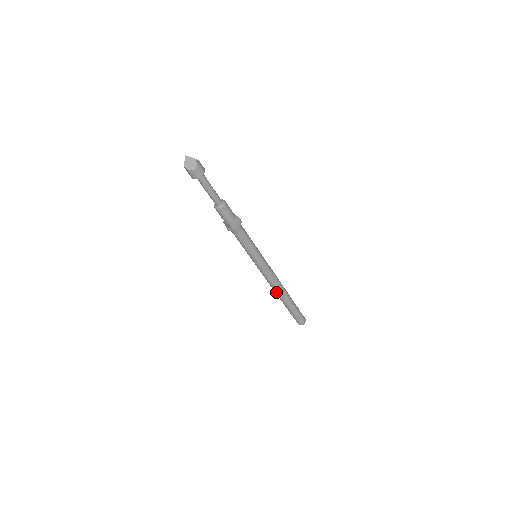
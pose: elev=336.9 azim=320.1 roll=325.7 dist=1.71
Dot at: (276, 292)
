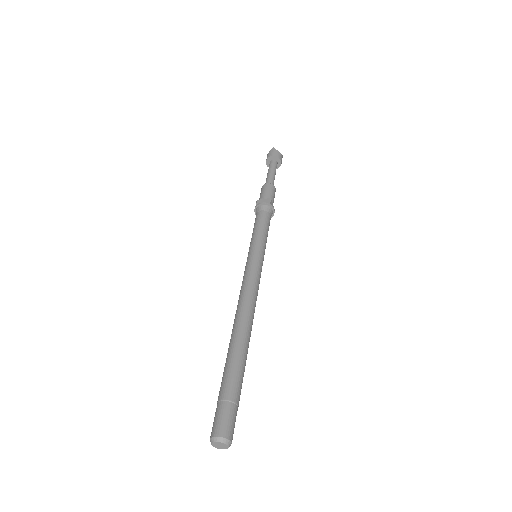
Dot at: (242, 319)
